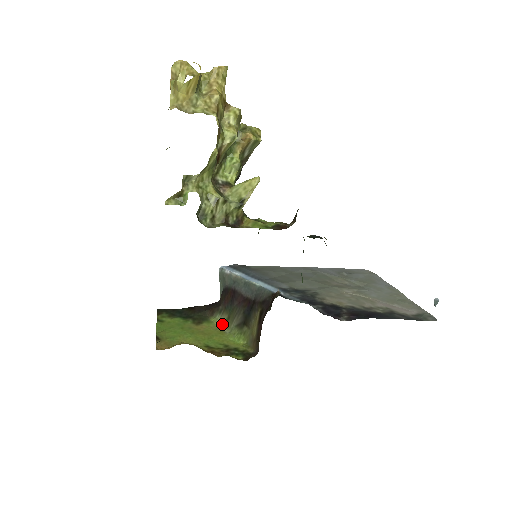
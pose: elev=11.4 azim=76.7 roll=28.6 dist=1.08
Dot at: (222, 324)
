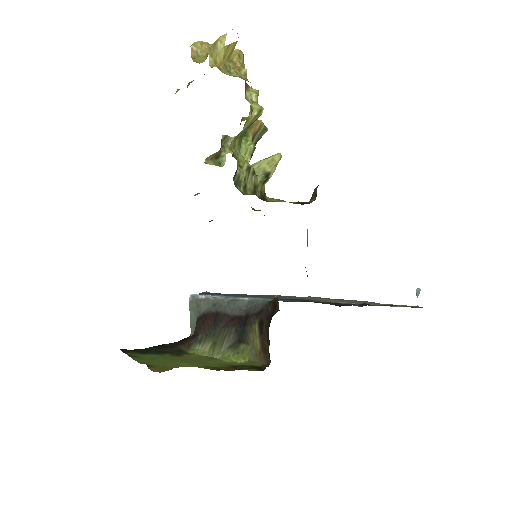
Dot at: (207, 353)
